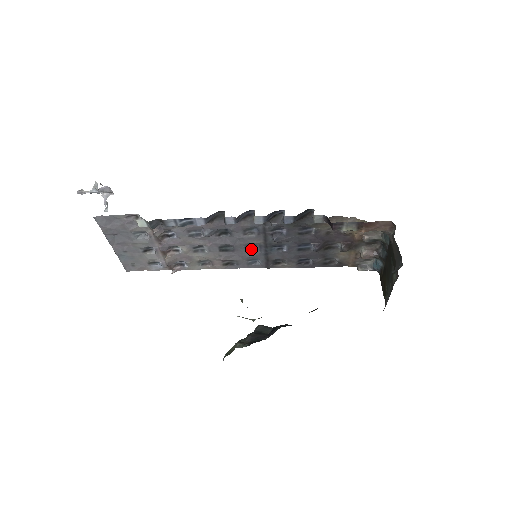
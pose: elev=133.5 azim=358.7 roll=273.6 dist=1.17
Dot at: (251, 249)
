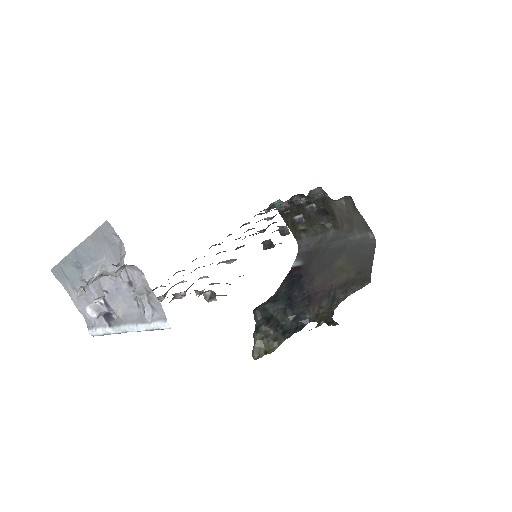
Dot at: occluded
